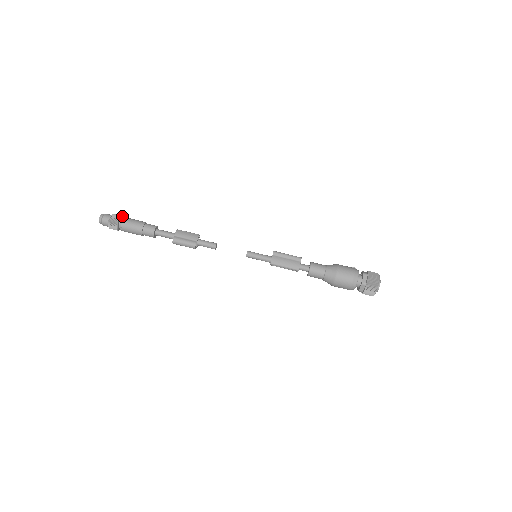
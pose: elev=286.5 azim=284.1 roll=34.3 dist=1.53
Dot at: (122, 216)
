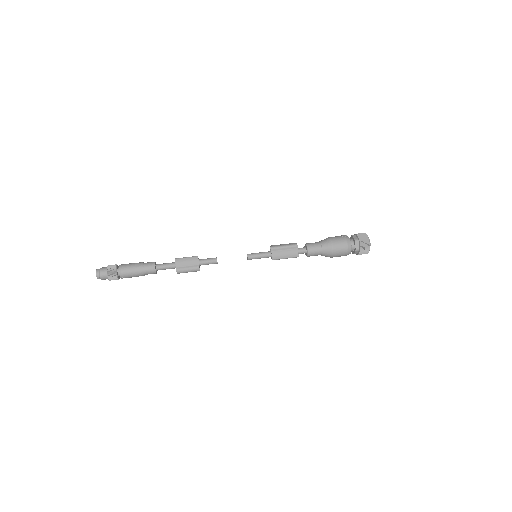
Dot at: (116, 265)
